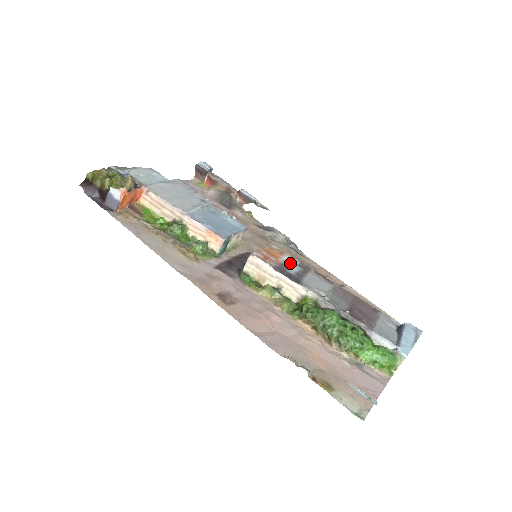
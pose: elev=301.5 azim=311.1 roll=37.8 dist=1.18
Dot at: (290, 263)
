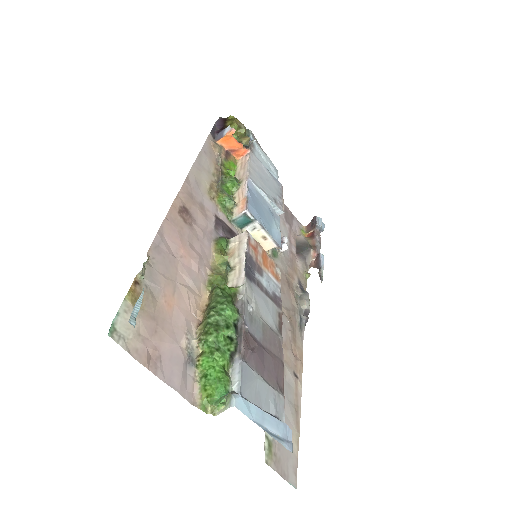
Dot at: (269, 281)
